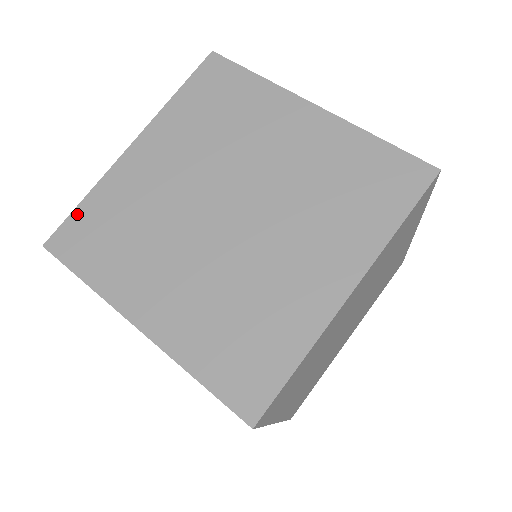
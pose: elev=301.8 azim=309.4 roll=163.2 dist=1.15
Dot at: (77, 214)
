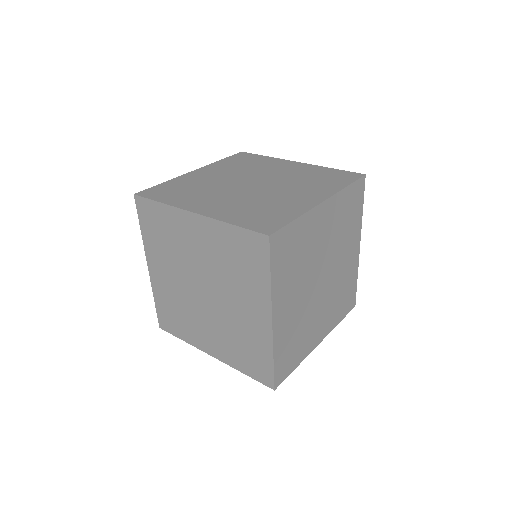
Dot at: (158, 186)
